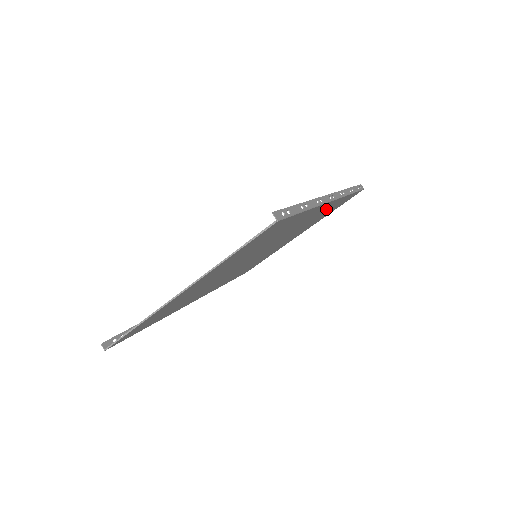
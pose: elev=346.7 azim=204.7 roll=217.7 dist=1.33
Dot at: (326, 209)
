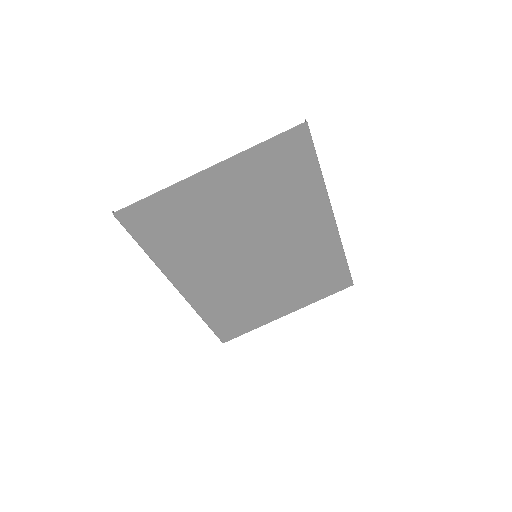
Dot at: (324, 250)
